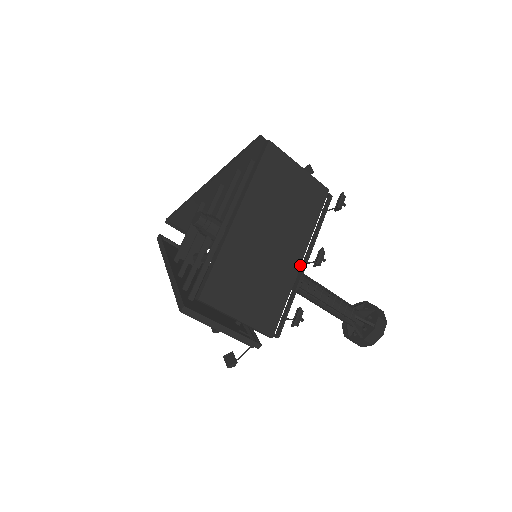
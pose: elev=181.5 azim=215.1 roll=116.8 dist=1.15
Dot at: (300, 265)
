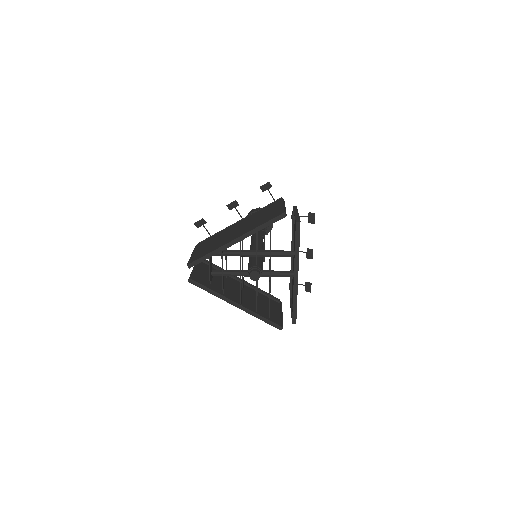
Dot at: occluded
